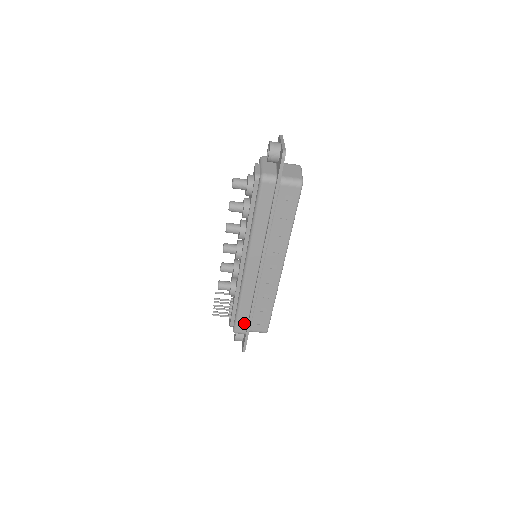
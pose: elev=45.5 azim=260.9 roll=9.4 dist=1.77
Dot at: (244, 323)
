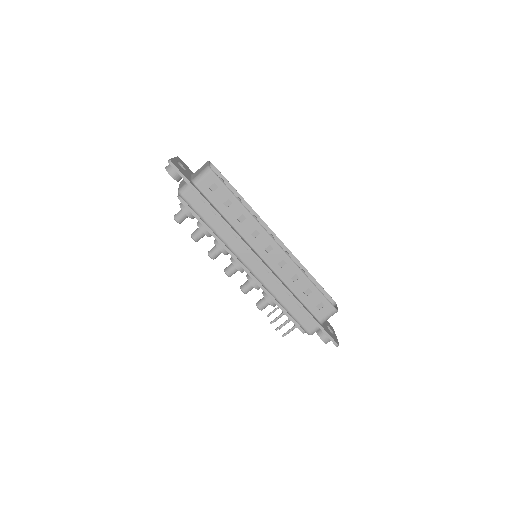
Dot at: (306, 318)
